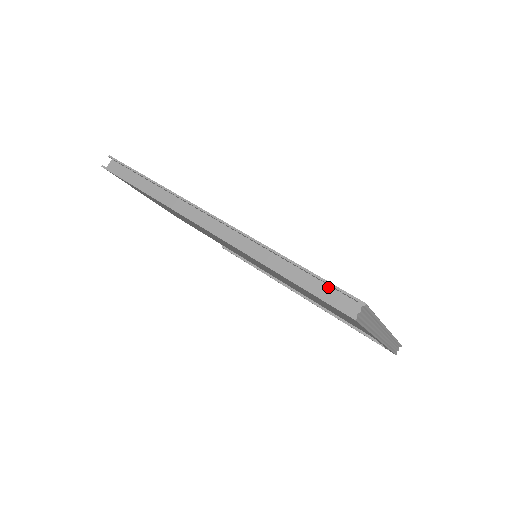
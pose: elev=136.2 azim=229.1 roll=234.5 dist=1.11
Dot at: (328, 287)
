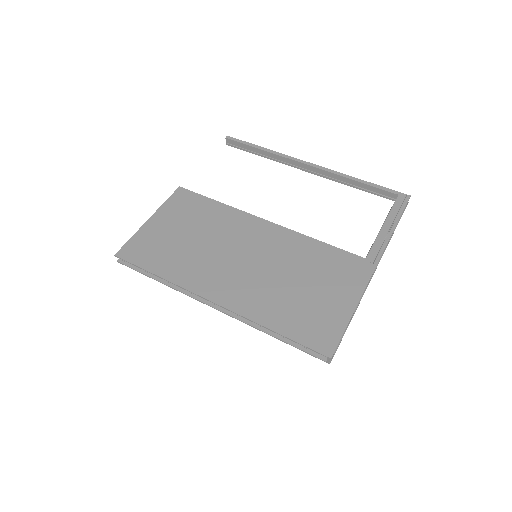
Dot at: (306, 343)
